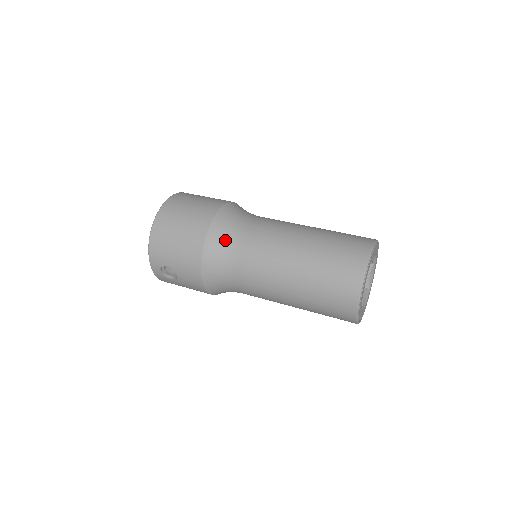
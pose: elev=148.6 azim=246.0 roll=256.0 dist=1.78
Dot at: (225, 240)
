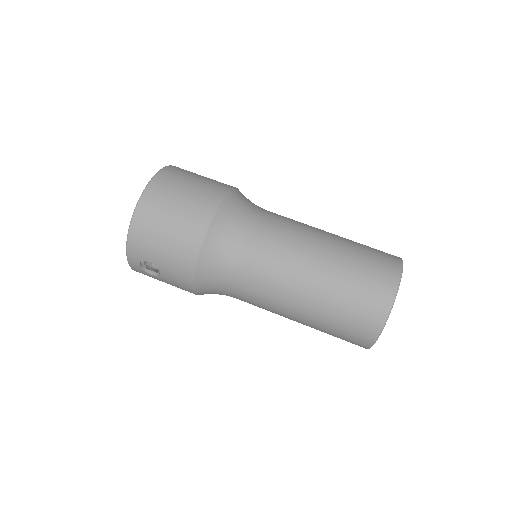
Dot at: (228, 242)
